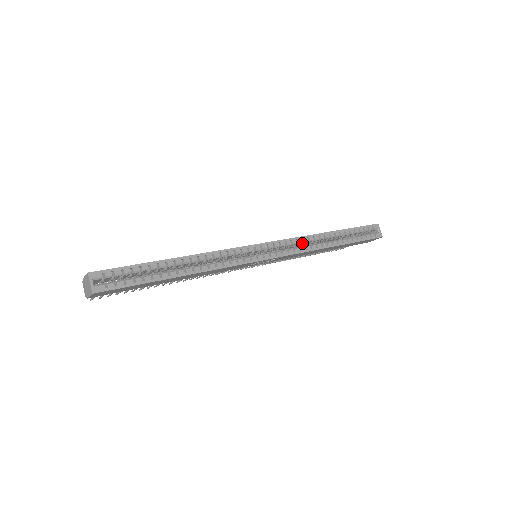
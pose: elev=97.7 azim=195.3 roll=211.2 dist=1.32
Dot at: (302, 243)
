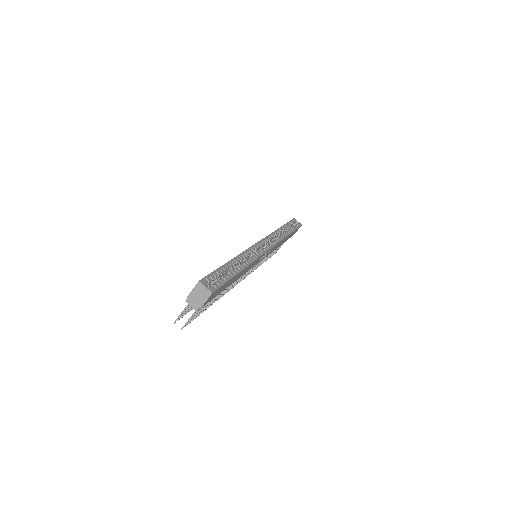
Dot at: (273, 238)
